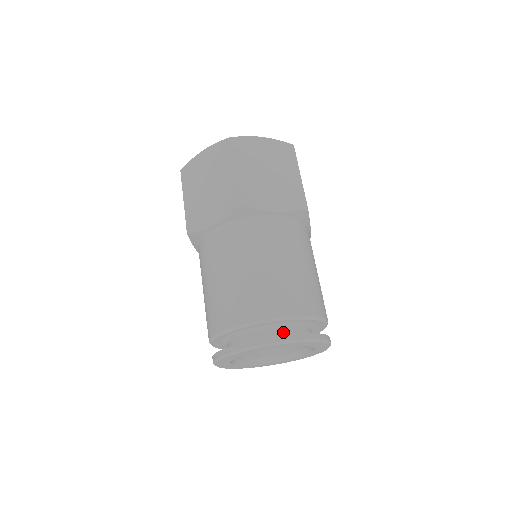
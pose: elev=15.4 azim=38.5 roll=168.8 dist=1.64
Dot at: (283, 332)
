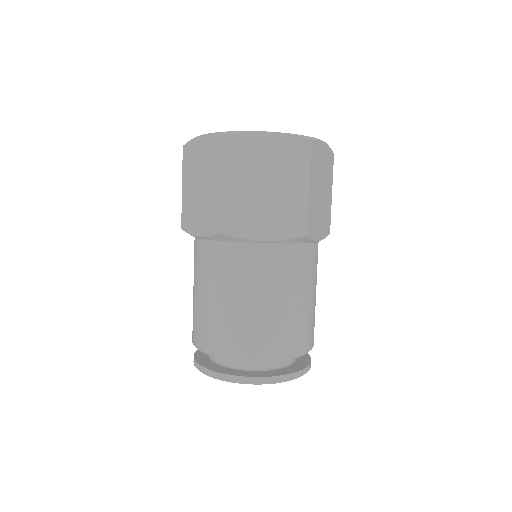
Dot at: occluded
